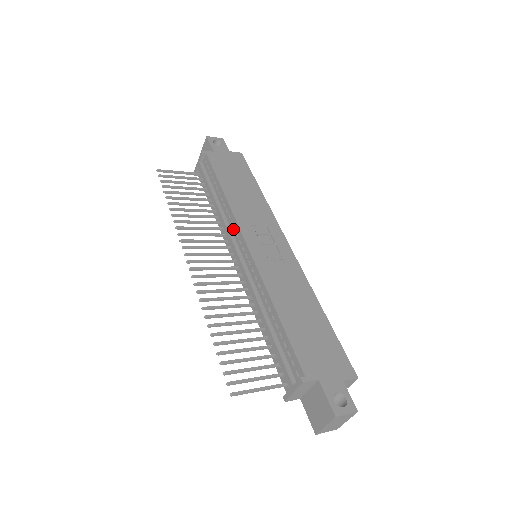
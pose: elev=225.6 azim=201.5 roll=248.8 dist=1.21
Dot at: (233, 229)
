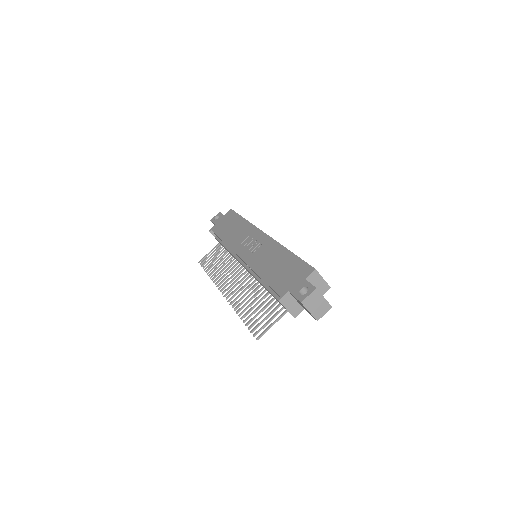
Dot at: (236, 255)
